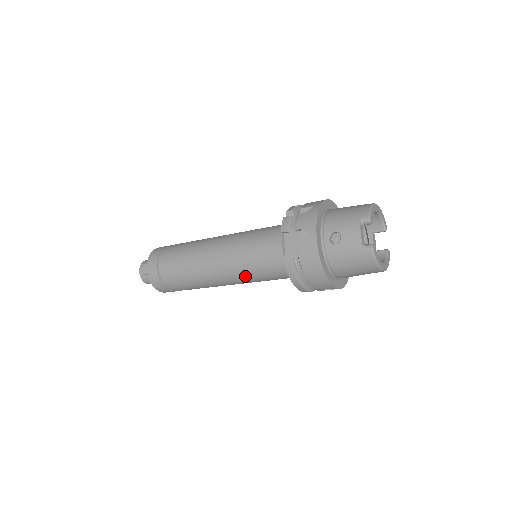
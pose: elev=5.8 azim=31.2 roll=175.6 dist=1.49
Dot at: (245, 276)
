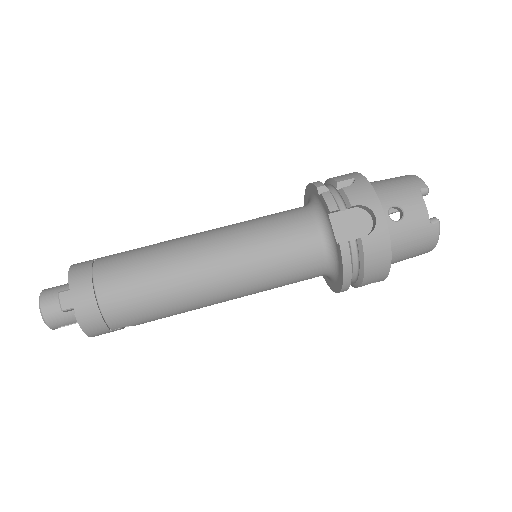
Dot at: (258, 283)
